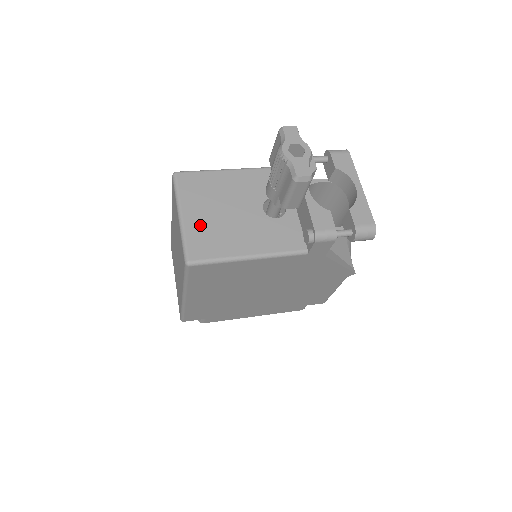
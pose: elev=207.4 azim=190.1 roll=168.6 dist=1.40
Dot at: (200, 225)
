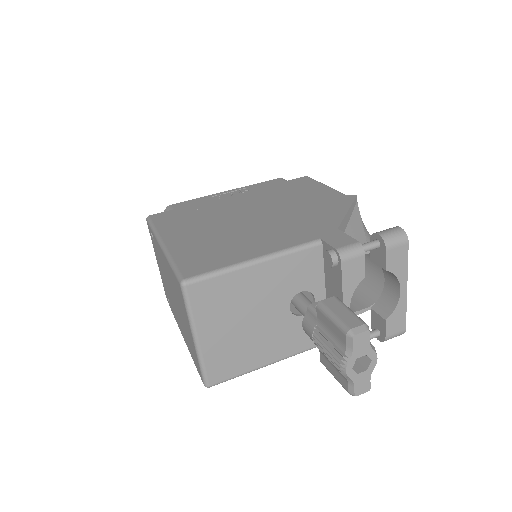
Dot at: (219, 346)
